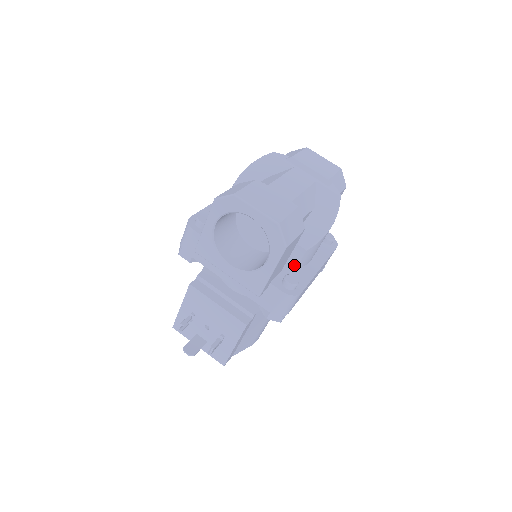
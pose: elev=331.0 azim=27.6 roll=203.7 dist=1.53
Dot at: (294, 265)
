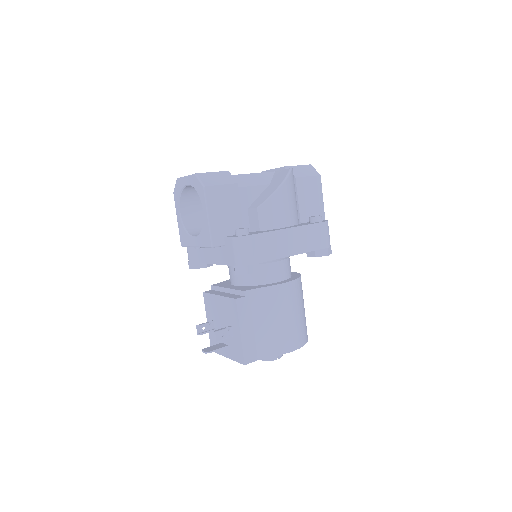
Dot at: (258, 229)
